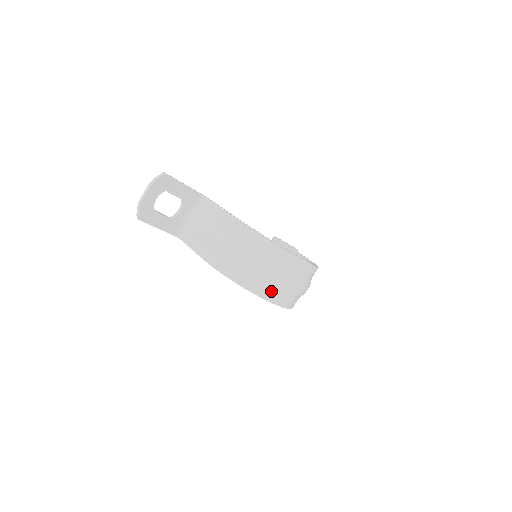
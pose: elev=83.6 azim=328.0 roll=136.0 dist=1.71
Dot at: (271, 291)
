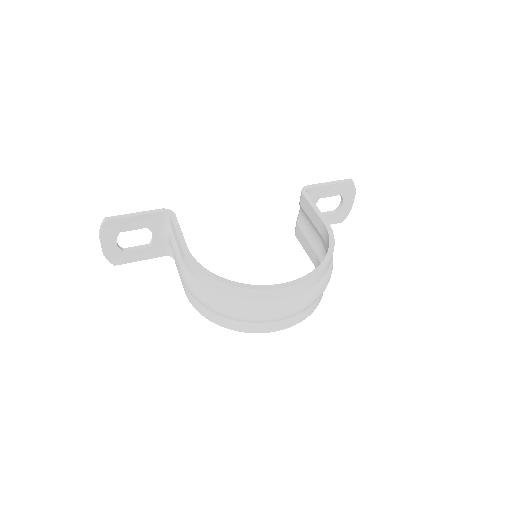
Dot at: (256, 325)
